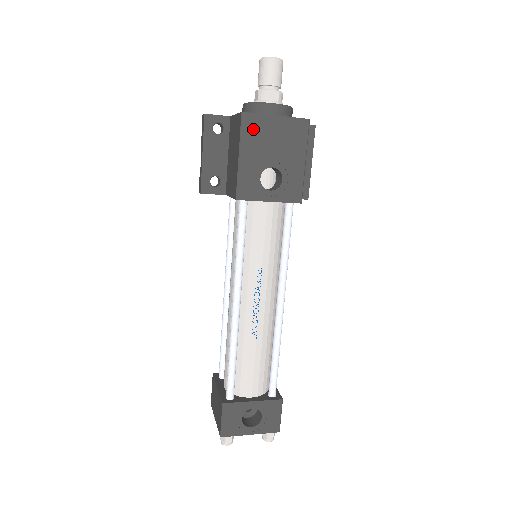
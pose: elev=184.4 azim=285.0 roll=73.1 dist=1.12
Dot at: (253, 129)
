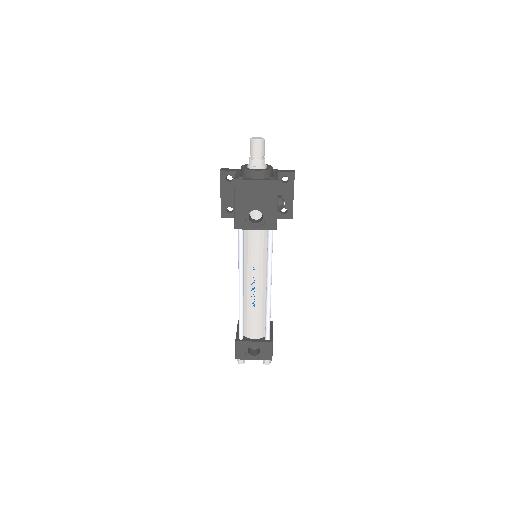
Dot at: (242, 189)
